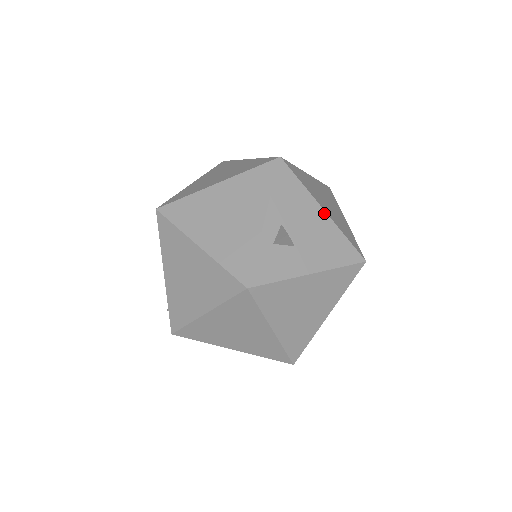
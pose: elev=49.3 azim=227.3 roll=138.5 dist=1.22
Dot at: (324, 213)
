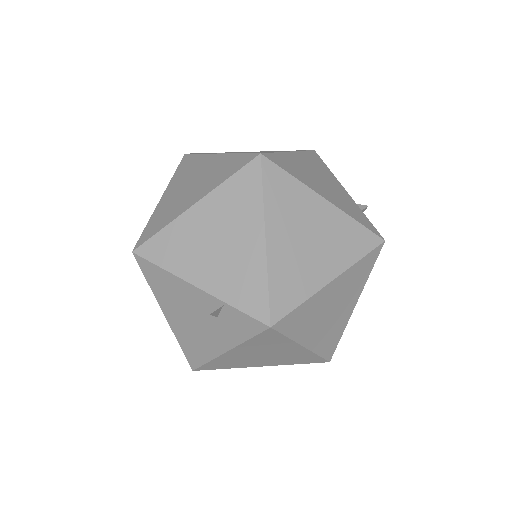
Dot at: occluded
